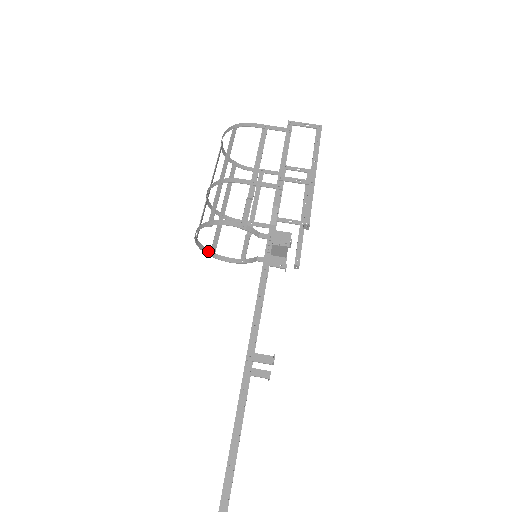
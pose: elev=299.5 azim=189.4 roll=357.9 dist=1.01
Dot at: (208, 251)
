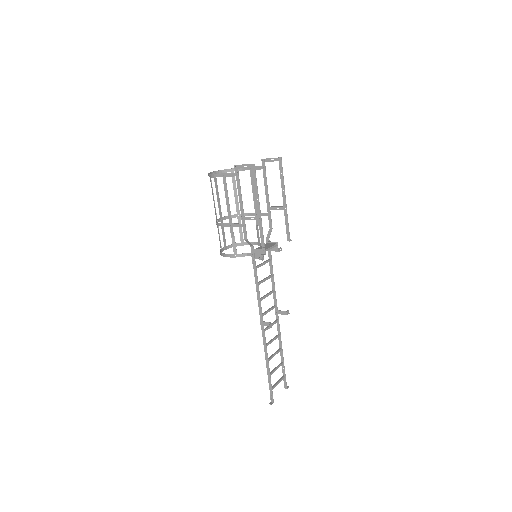
Dot at: (239, 244)
